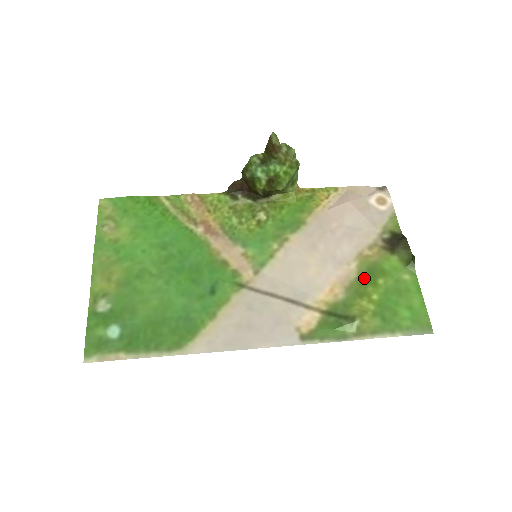
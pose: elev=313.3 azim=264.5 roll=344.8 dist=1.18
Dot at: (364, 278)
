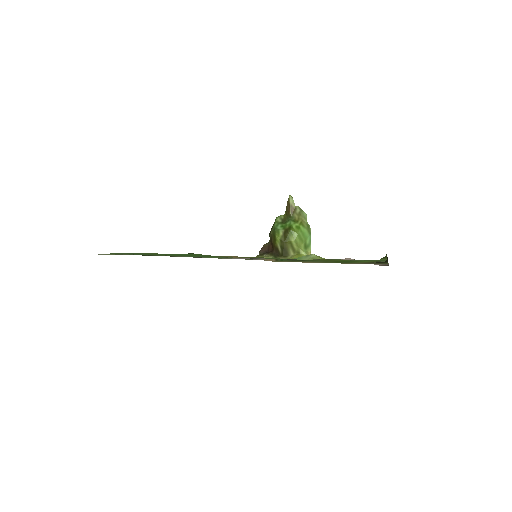
Dot at: (338, 262)
